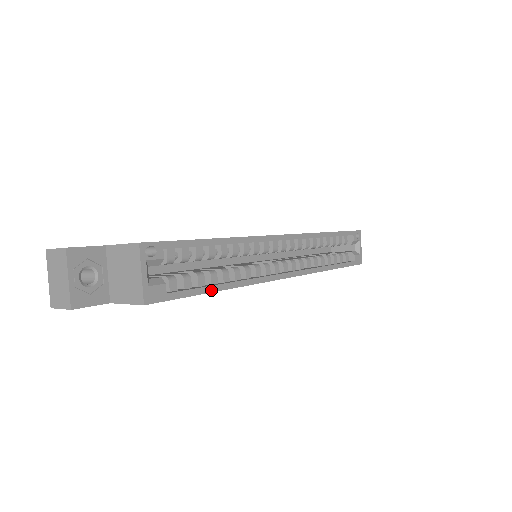
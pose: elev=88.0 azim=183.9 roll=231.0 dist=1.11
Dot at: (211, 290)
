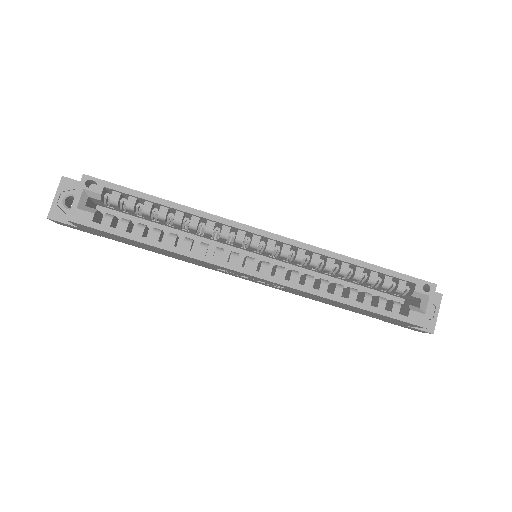
Dot at: (142, 240)
